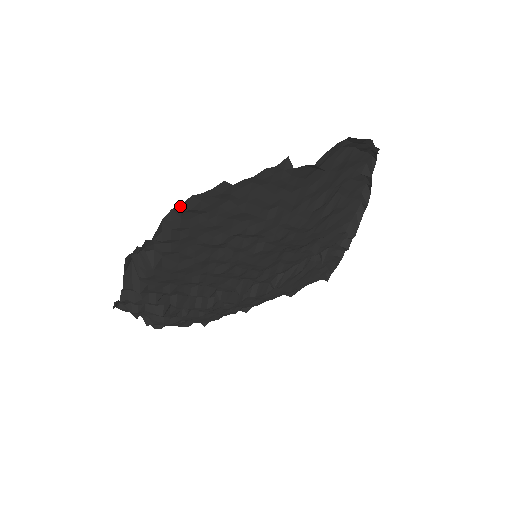
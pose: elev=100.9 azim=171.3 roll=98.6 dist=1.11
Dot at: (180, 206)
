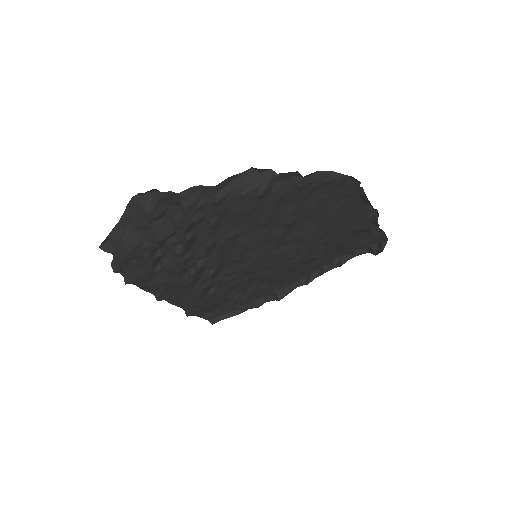
Dot at: (341, 175)
